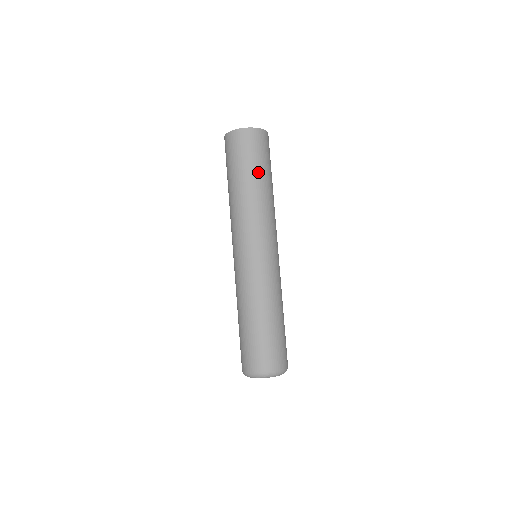
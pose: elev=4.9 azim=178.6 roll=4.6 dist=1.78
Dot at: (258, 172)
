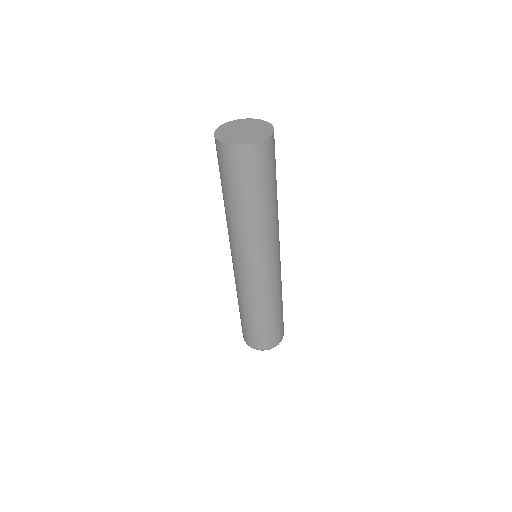
Dot at: (242, 197)
